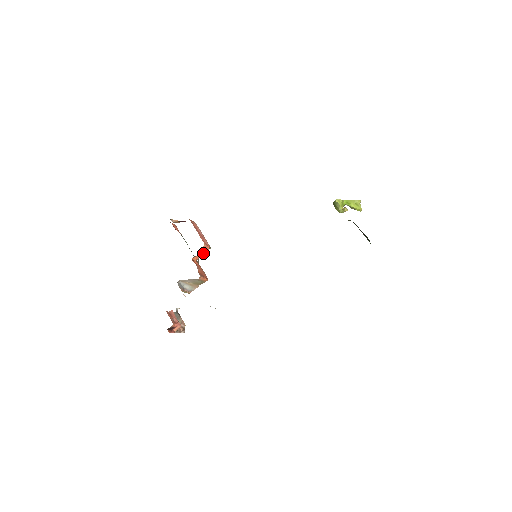
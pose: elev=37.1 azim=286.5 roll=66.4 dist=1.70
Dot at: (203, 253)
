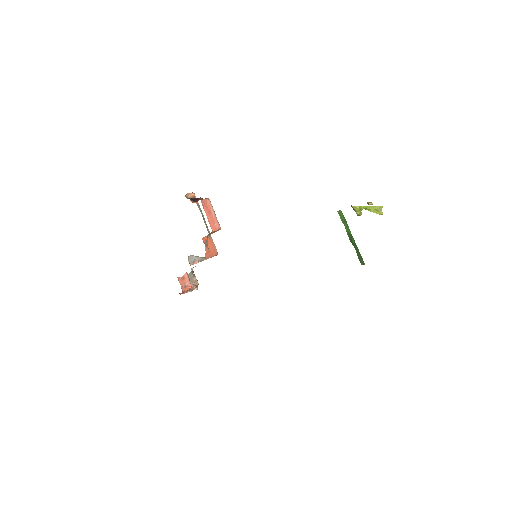
Dot at: (214, 232)
